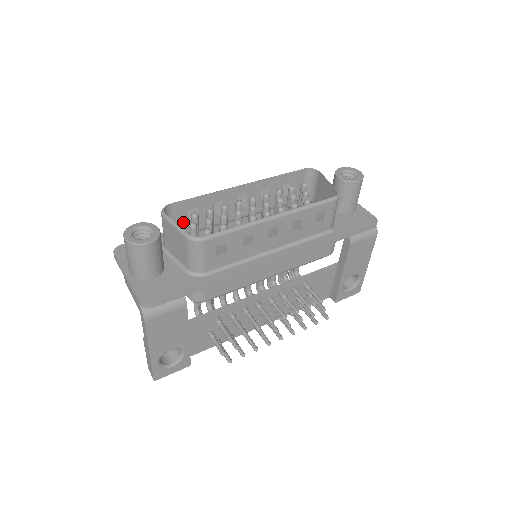
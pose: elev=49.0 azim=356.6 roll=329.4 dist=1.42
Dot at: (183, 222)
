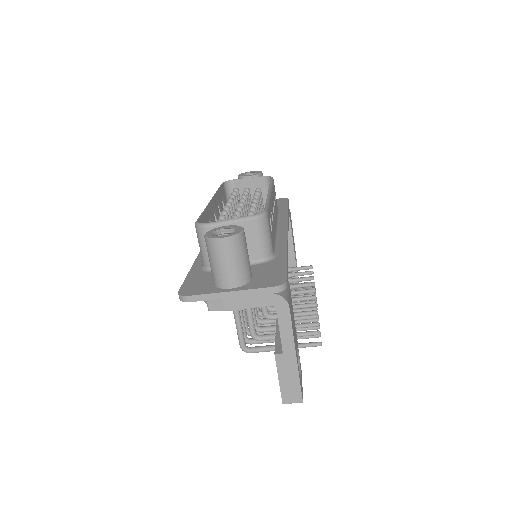
Dot at: occluded
